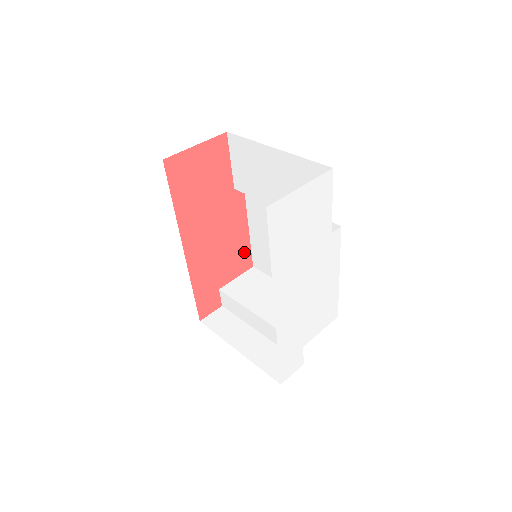
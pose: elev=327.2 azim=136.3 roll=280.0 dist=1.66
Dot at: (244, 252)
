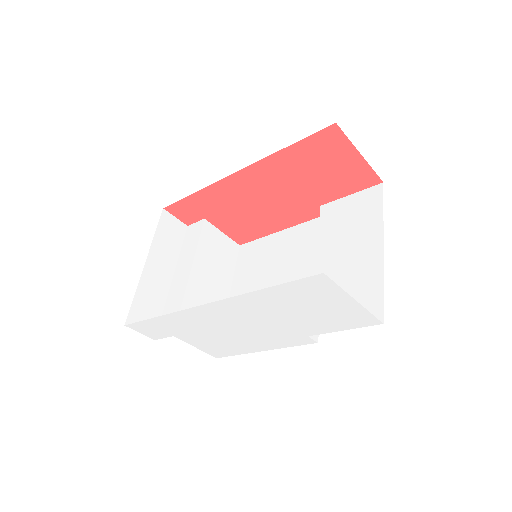
Dot at: (253, 233)
